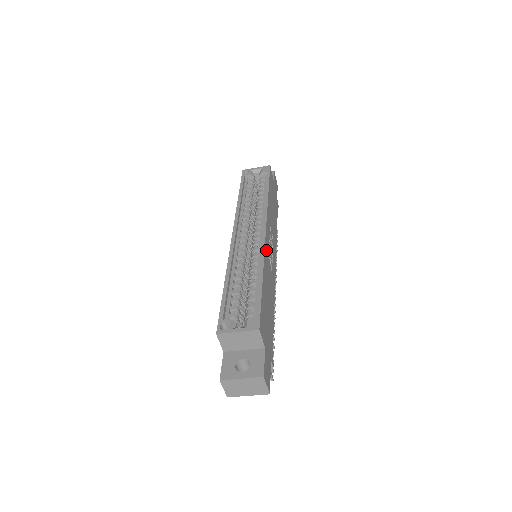
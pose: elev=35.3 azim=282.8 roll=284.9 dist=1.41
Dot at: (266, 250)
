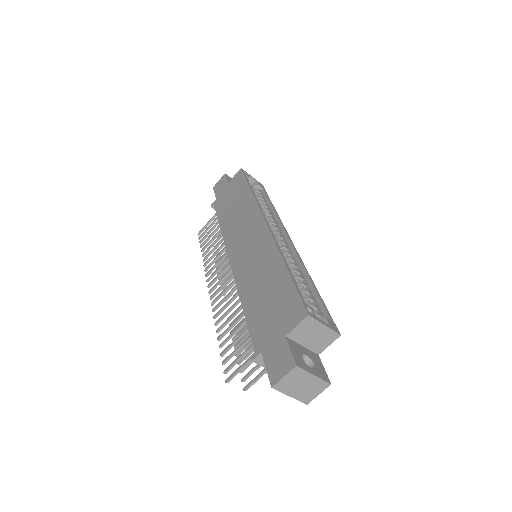
Dot at: occluded
